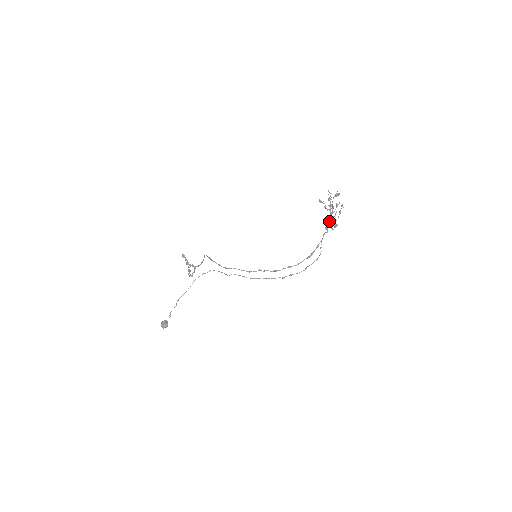
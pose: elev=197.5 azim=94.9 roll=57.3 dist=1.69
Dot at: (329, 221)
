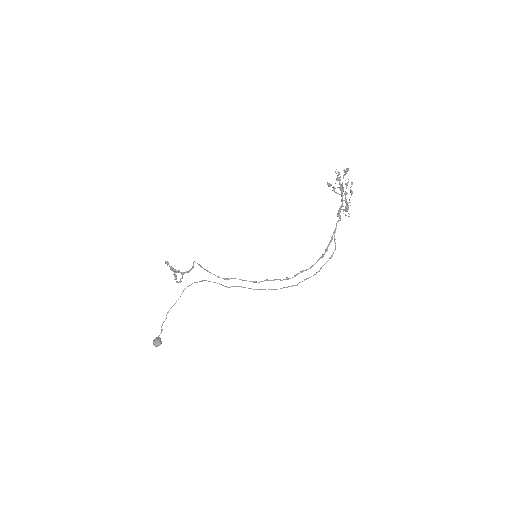
Dot at: (340, 206)
